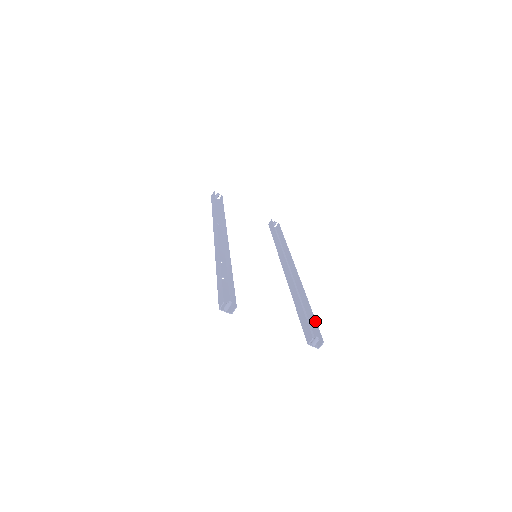
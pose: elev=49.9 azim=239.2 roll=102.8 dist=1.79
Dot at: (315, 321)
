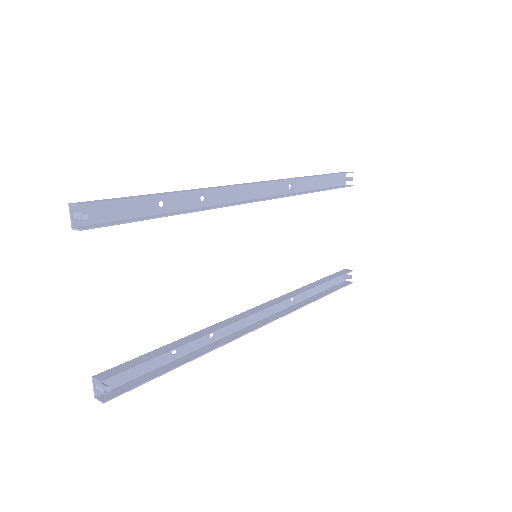
Dot at: (153, 377)
